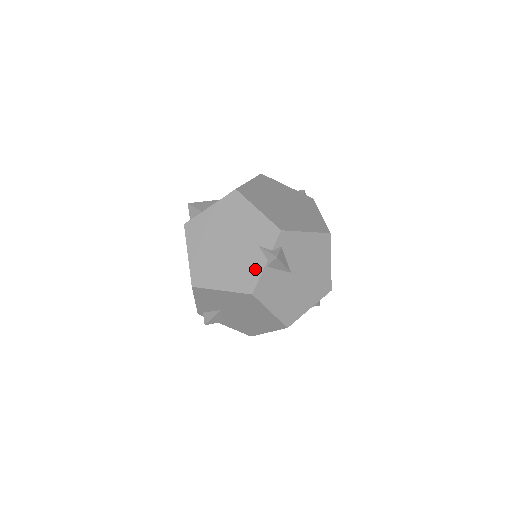
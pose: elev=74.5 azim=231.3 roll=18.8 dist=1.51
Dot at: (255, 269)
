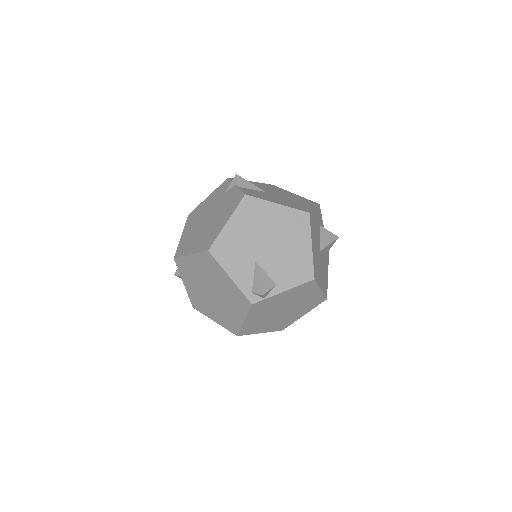
Dot at: (233, 194)
